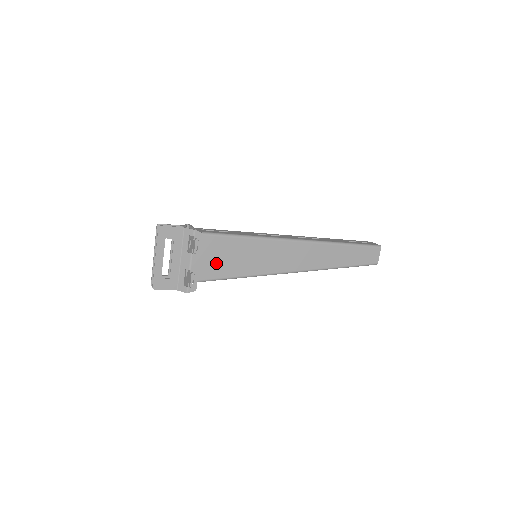
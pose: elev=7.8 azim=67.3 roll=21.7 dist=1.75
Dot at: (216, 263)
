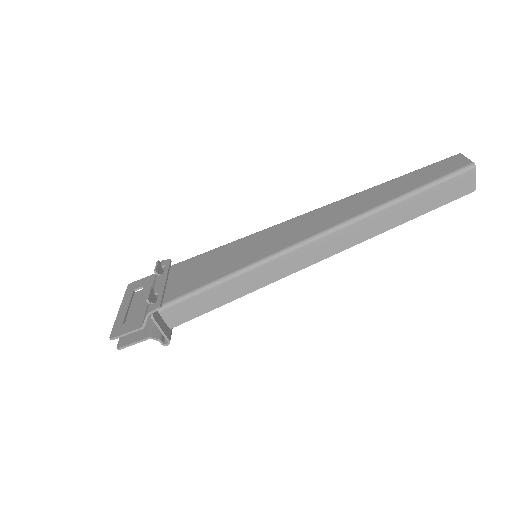
Dot at: (193, 278)
